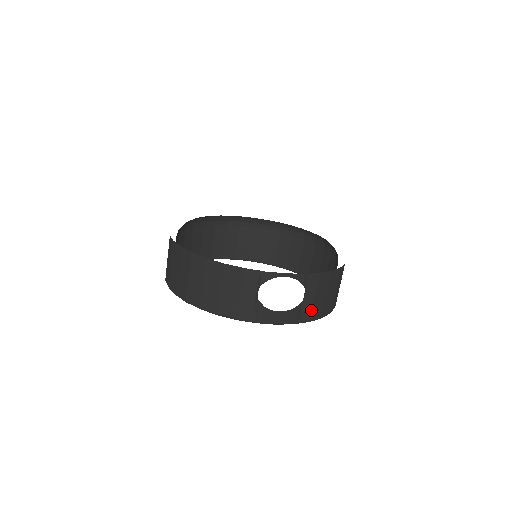
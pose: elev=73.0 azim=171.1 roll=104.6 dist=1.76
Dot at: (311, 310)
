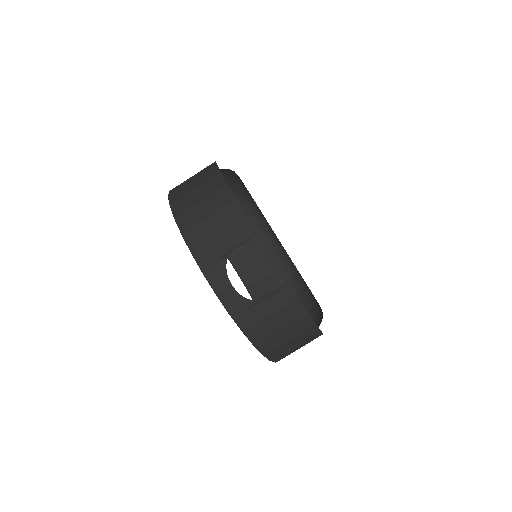
Dot at: (256, 322)
